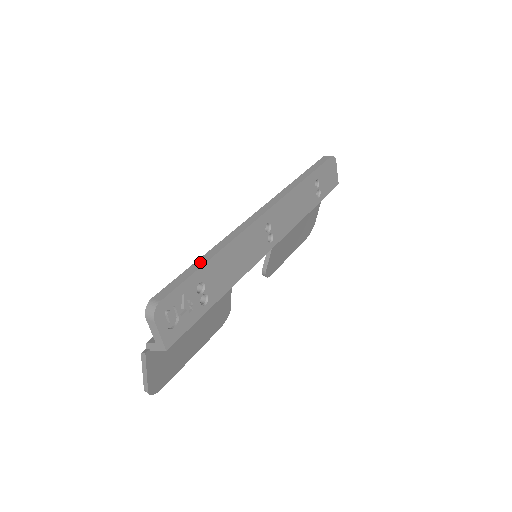
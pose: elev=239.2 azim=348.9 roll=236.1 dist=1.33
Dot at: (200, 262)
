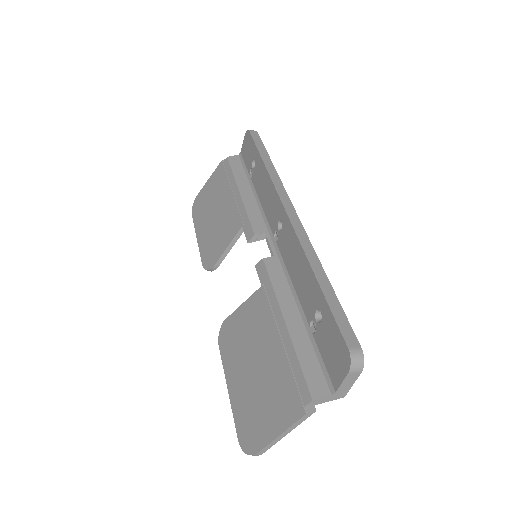
Dot at: (327, 288)
